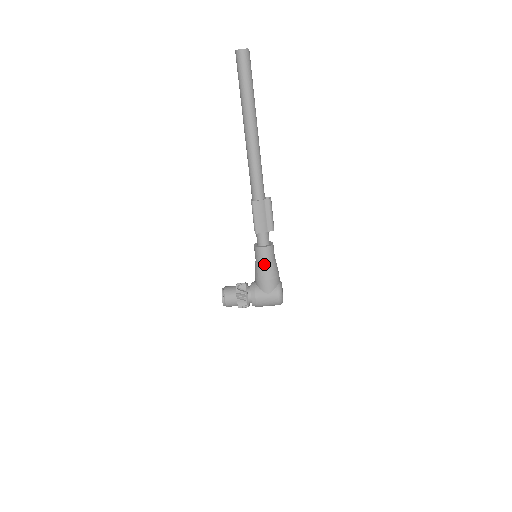
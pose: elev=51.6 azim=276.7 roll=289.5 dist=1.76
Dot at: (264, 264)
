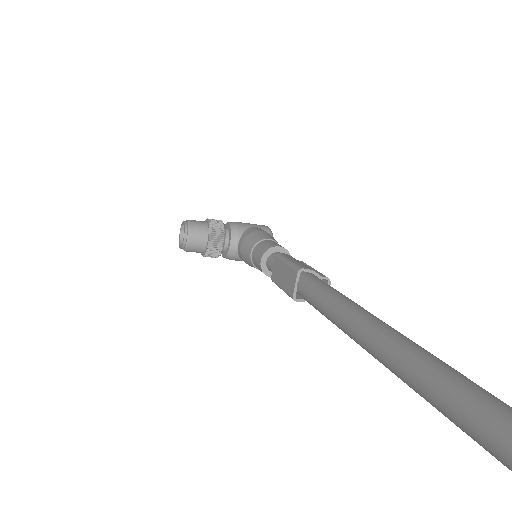
Dot at: occluded
